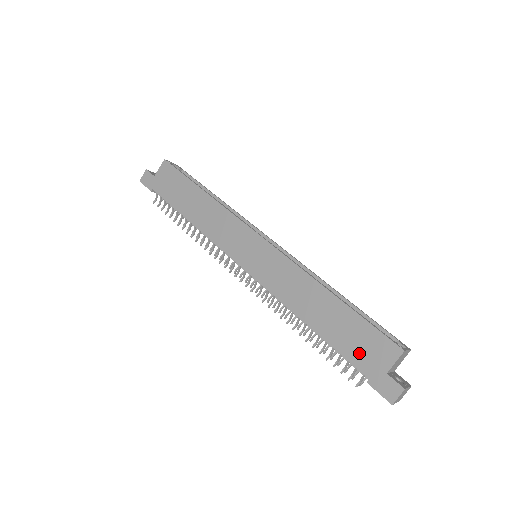
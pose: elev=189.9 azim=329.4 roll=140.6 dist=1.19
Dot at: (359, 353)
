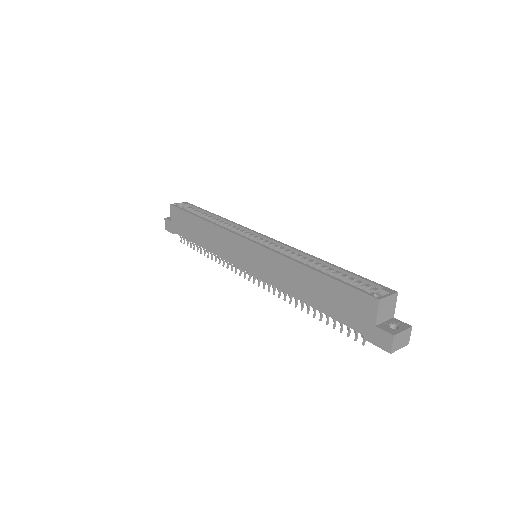
Dot at: (349, 315)
